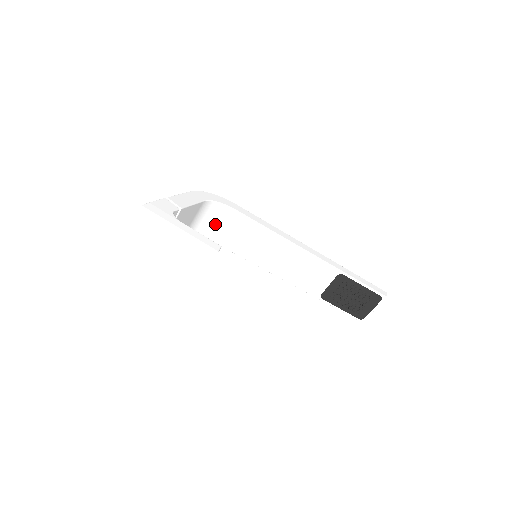
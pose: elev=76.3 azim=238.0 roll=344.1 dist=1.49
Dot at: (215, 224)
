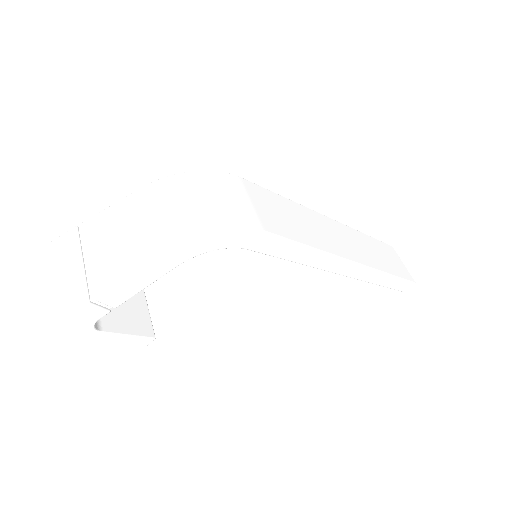
Dot at: occluded
